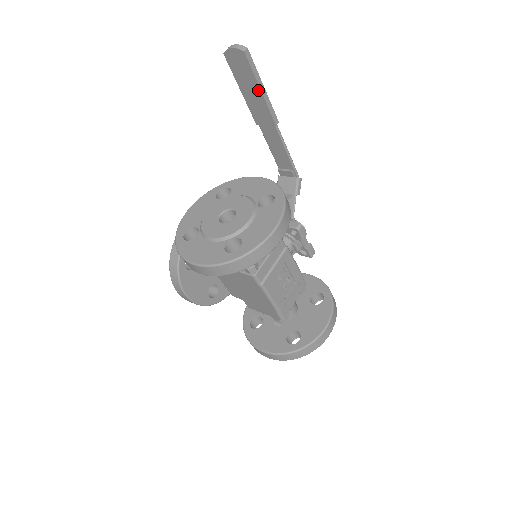
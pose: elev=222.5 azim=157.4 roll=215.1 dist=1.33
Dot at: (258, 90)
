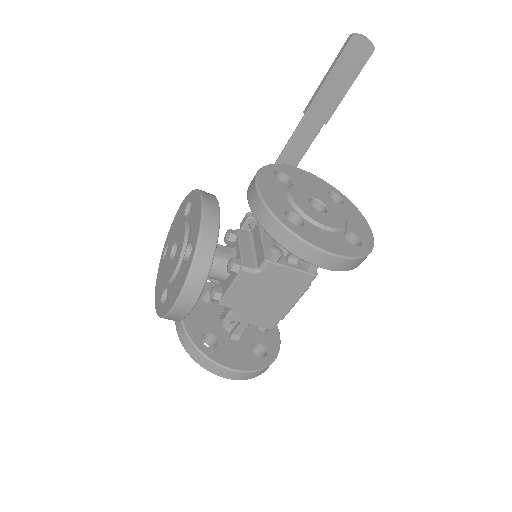
Dot at: (347, 87)
